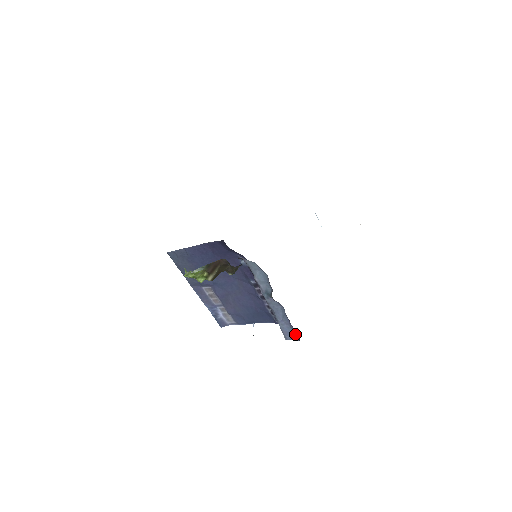
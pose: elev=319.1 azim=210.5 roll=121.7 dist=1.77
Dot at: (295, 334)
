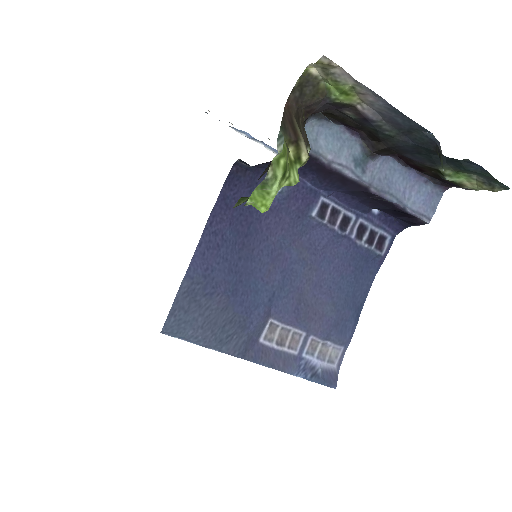
Dot at: (433, 188)
